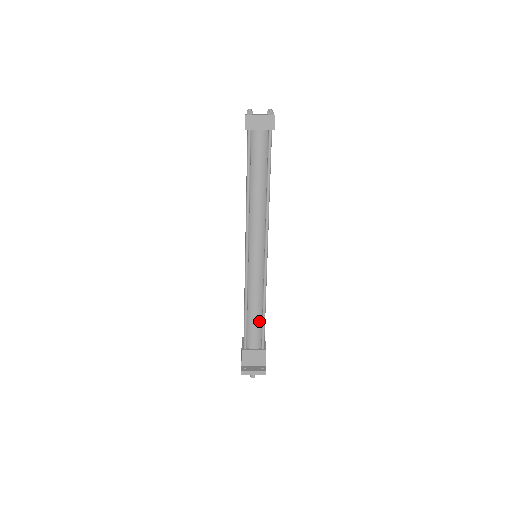
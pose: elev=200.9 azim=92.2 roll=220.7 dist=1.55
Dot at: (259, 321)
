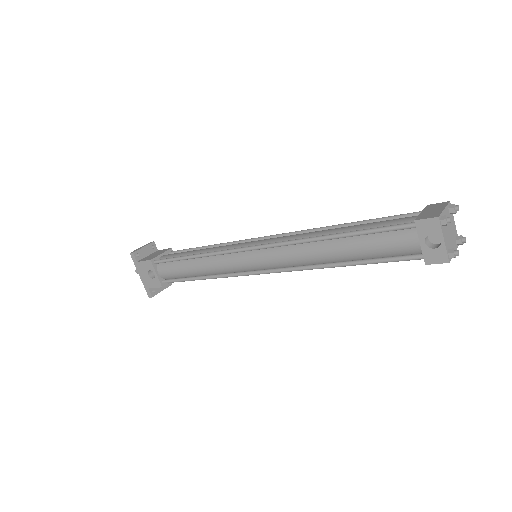
Dot at: occluded
